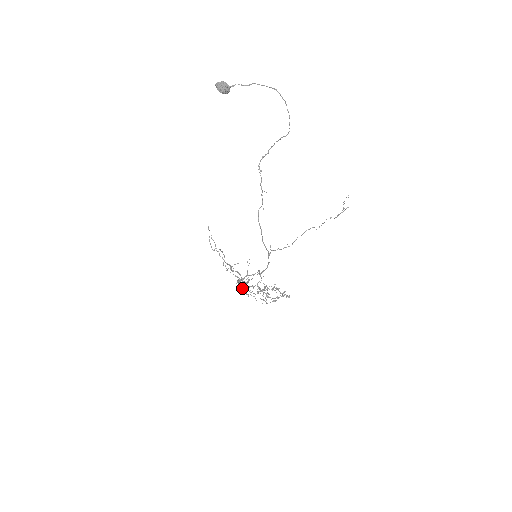
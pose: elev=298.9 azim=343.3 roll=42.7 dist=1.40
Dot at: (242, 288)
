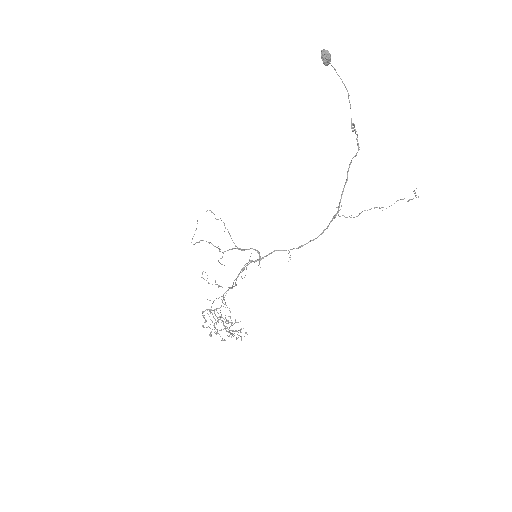
Dot at: (235, 283)
